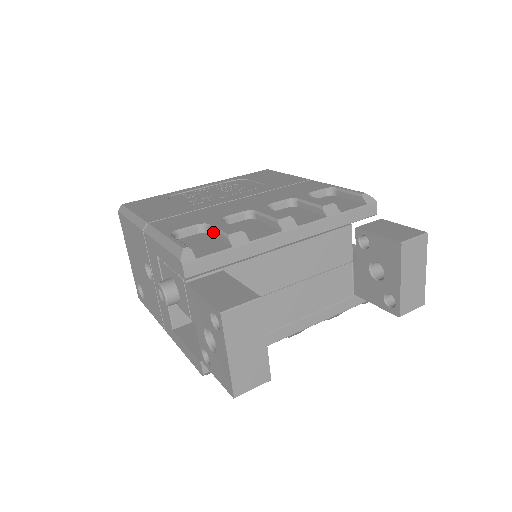
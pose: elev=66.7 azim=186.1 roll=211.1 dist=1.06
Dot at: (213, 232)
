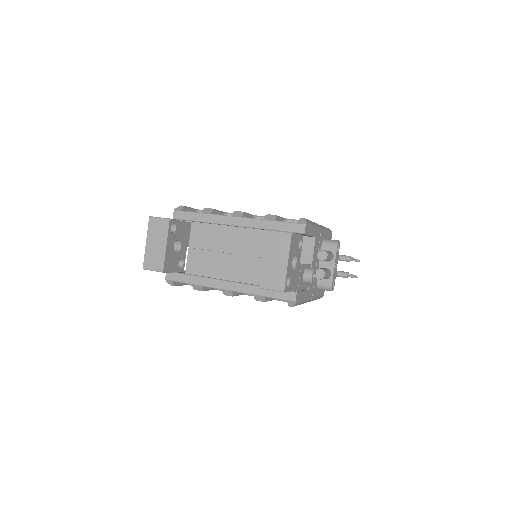
Dot at: occluded
